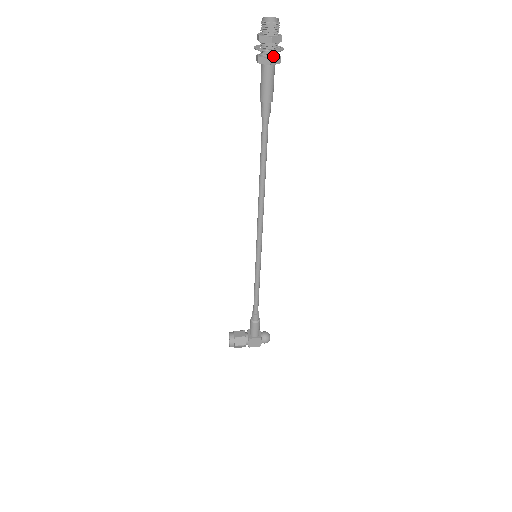
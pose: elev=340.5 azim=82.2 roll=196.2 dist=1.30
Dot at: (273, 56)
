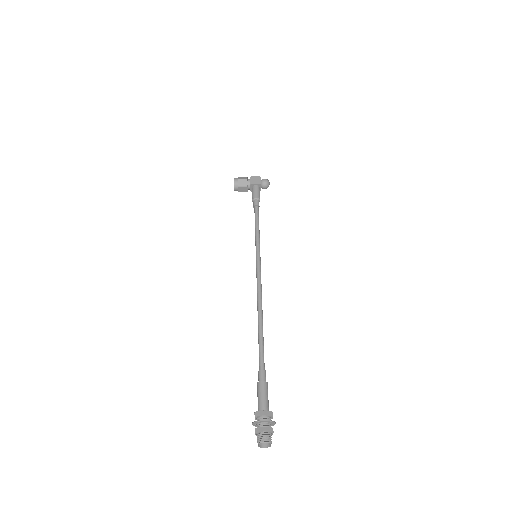
Dot at: occluded
